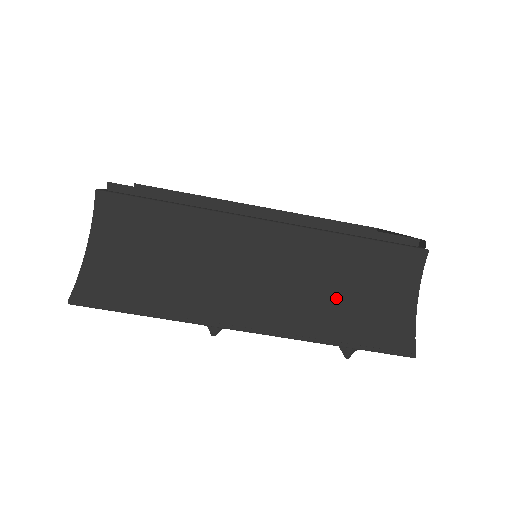
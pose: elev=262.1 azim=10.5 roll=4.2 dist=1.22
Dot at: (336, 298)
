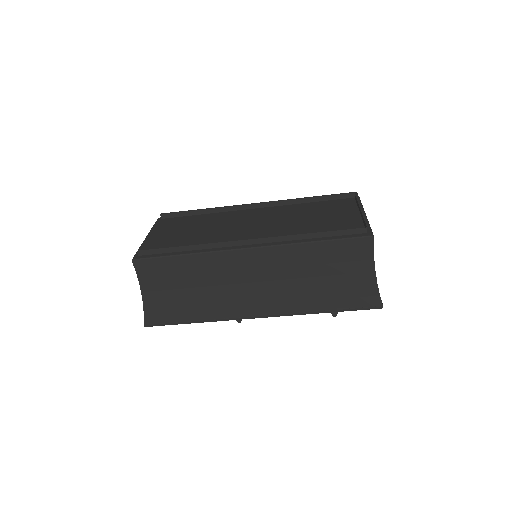
Dot at: (313, 284)
